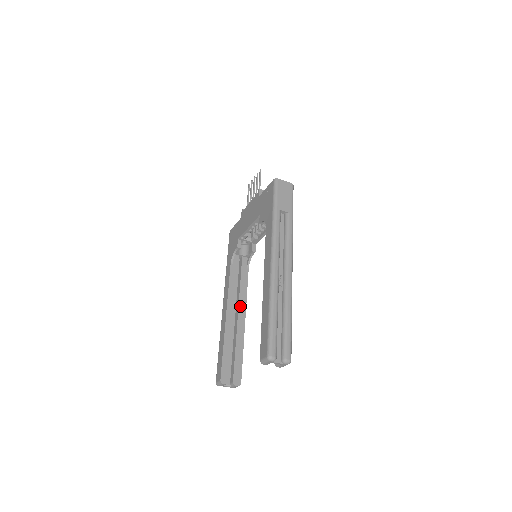
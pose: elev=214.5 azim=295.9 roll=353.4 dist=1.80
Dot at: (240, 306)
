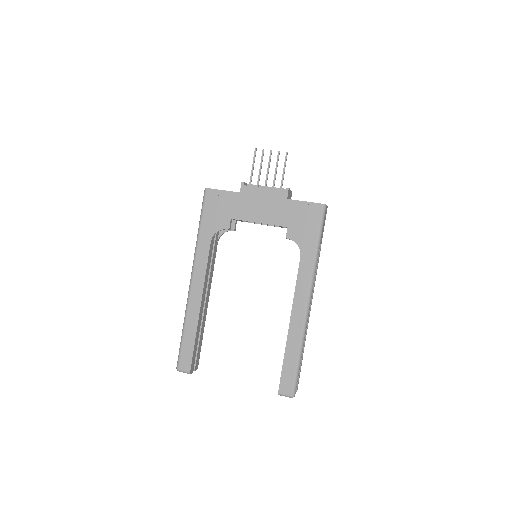
Dot at: (208, 288)
